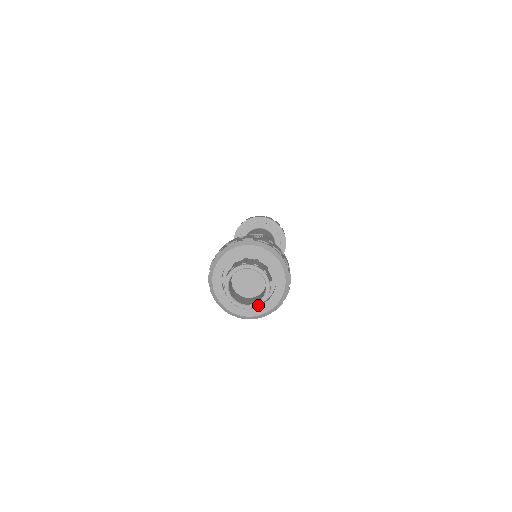
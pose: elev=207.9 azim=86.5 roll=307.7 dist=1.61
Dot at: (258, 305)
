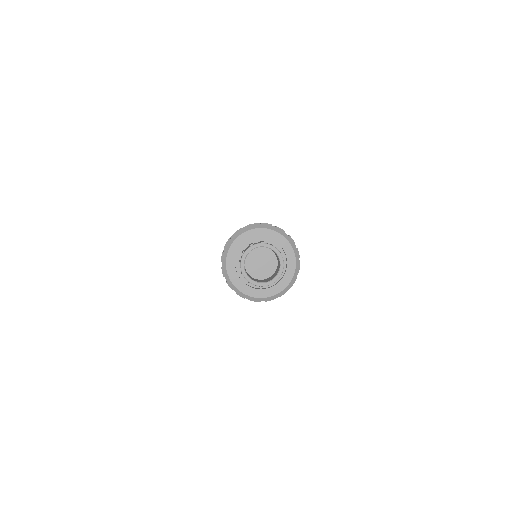
Dot at: (269, 284)
